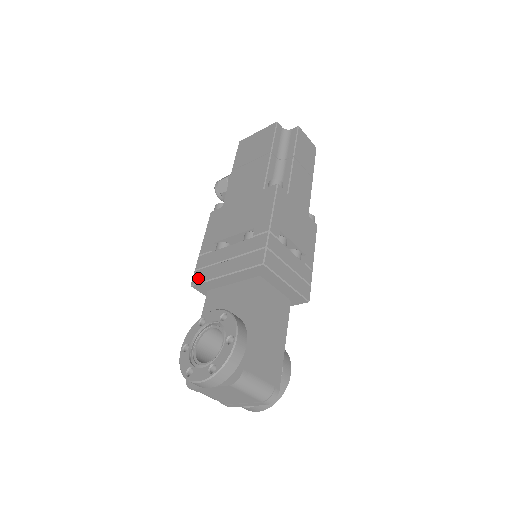
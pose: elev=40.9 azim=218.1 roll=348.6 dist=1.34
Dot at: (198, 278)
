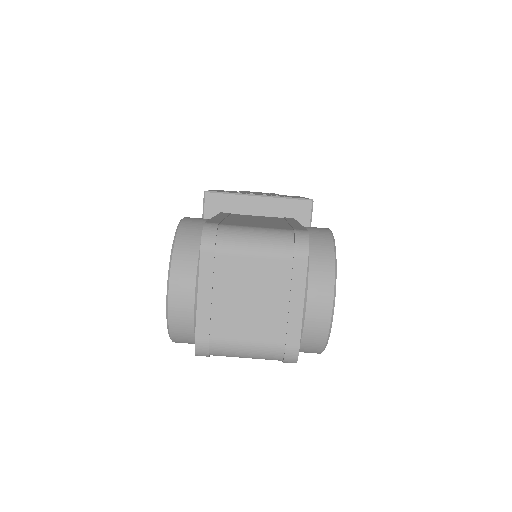
Dot at: occluded
